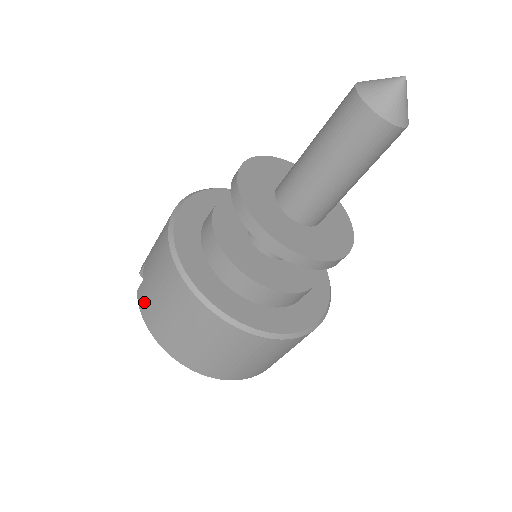
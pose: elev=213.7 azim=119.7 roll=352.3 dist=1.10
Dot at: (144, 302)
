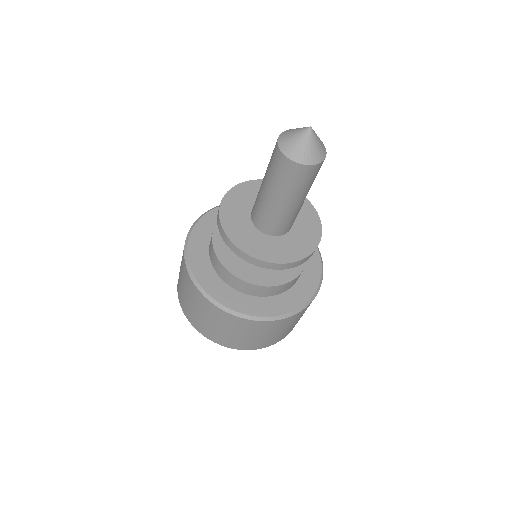
Dot at: (179, 293)
